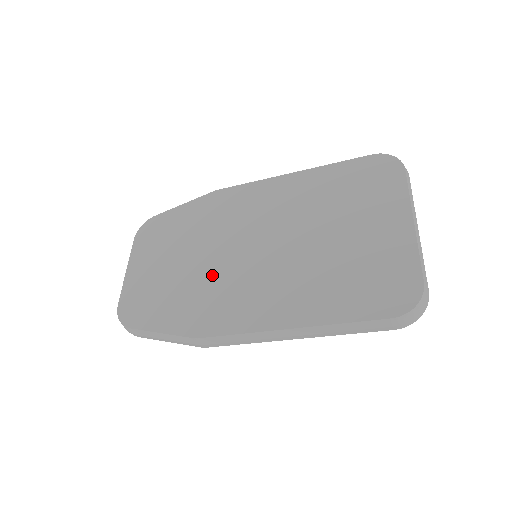
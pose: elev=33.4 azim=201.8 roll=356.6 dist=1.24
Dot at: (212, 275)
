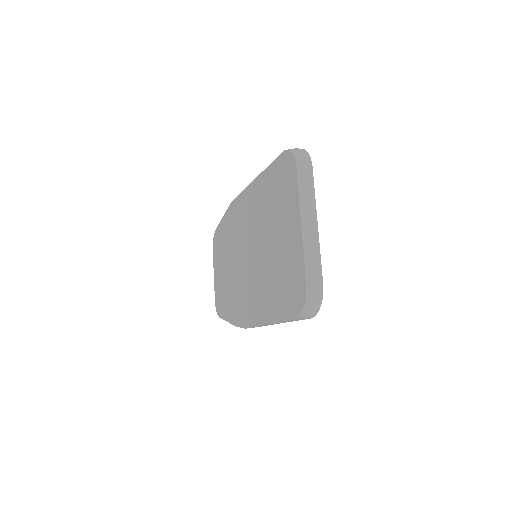
Dot at: (237, 278)
